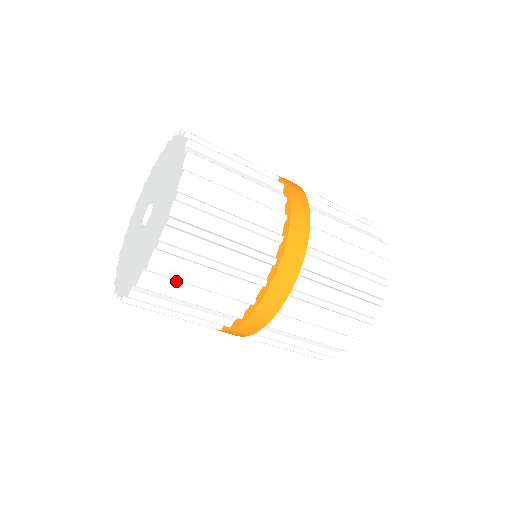
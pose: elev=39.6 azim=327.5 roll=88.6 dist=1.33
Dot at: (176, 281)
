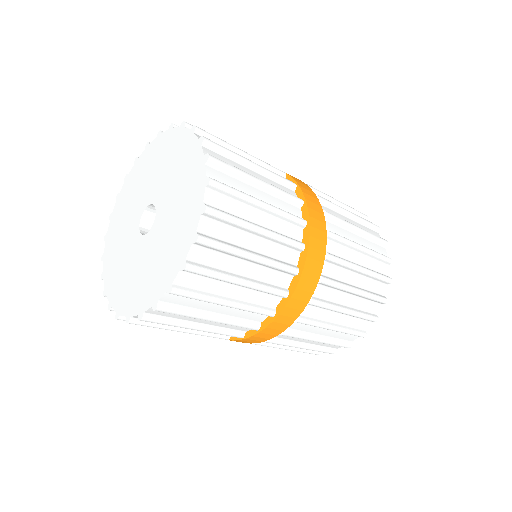
Dot at: (223, 256)
